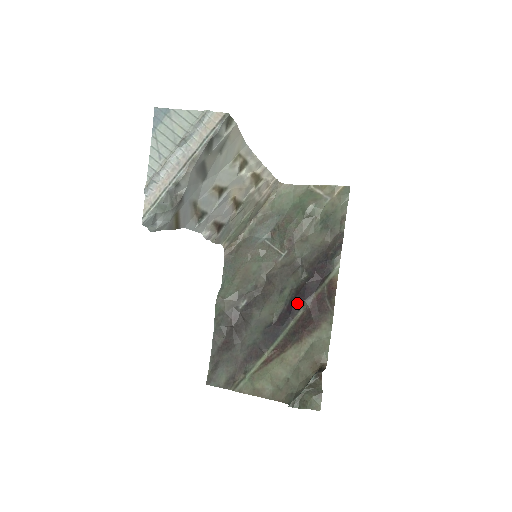
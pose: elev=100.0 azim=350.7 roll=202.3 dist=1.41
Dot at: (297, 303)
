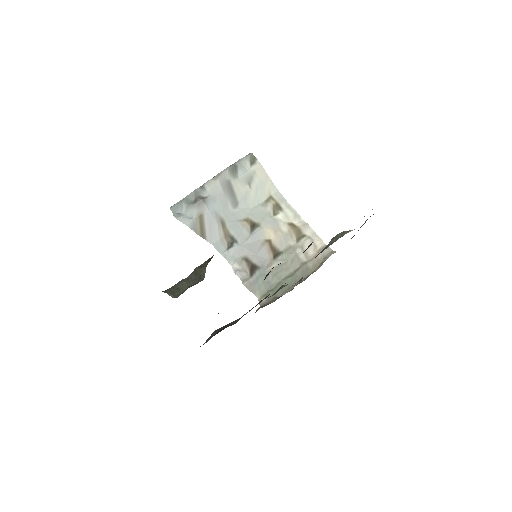
Dot at: (268, 273)
